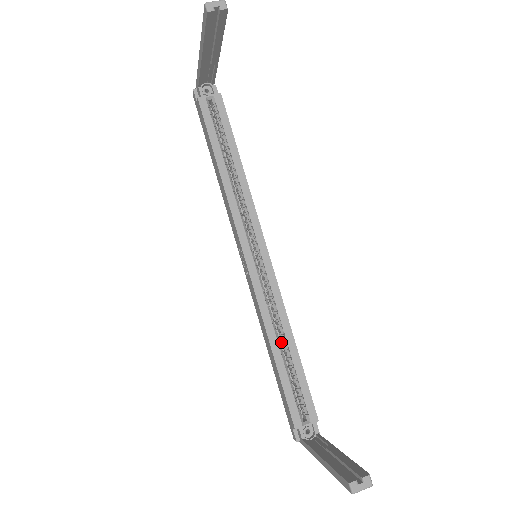
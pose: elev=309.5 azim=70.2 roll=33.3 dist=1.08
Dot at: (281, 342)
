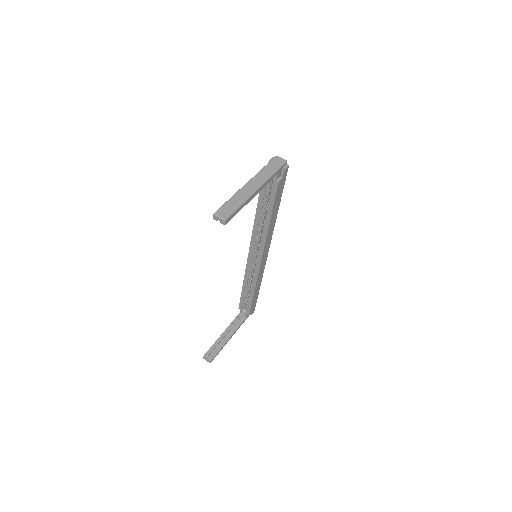
Dot at: occluded
